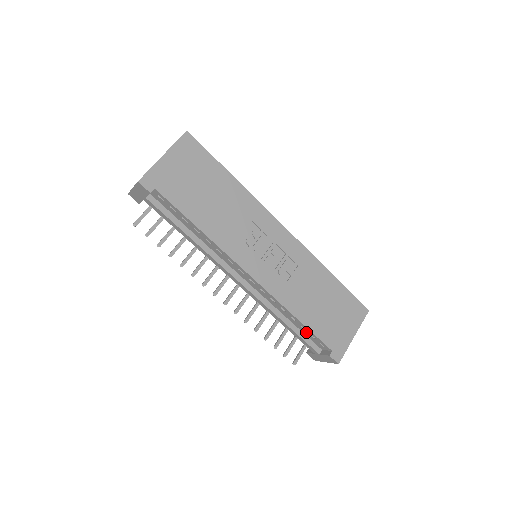
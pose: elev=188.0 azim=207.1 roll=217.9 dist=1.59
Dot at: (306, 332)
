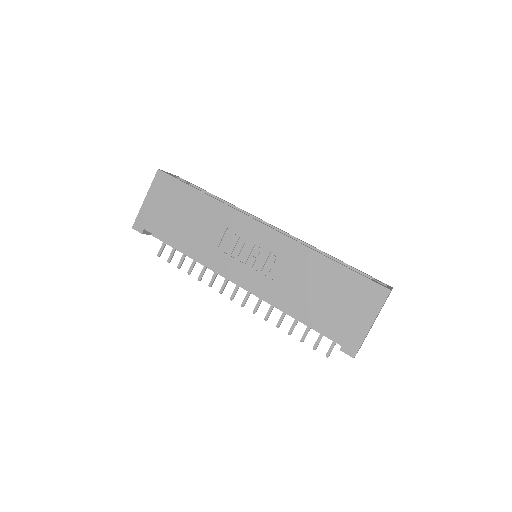
Dot at: occluded
